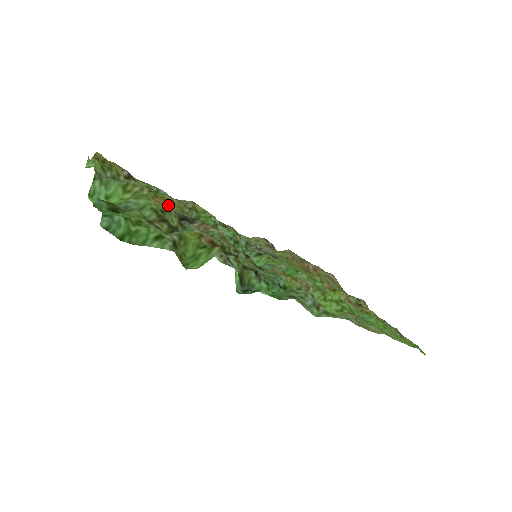
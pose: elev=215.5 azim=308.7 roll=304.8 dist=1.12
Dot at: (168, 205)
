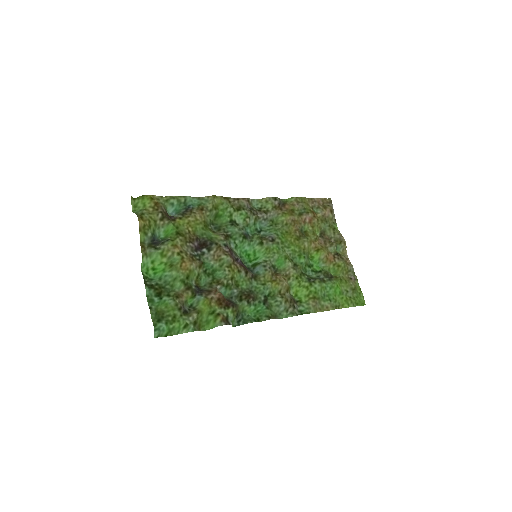
Dot at: (191, 265)
